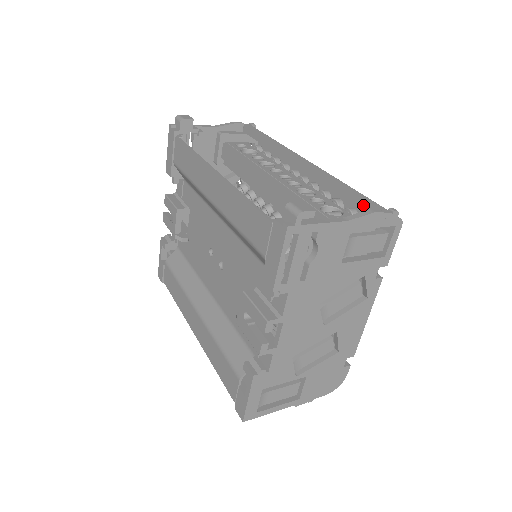
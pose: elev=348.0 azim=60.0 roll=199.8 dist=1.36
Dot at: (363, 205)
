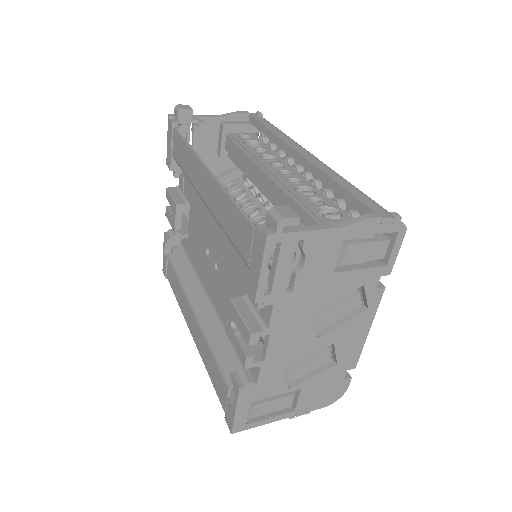
Dot at: (362, 208)
